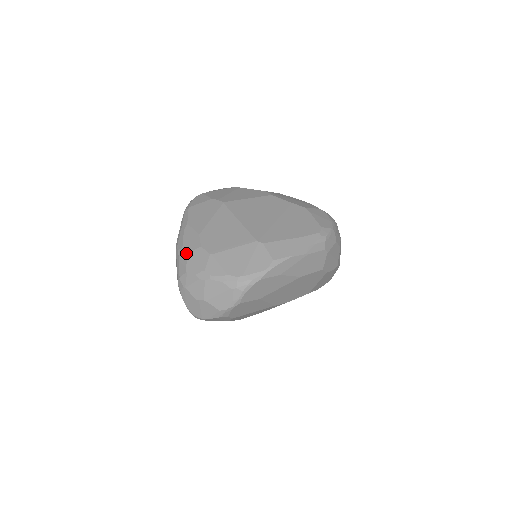
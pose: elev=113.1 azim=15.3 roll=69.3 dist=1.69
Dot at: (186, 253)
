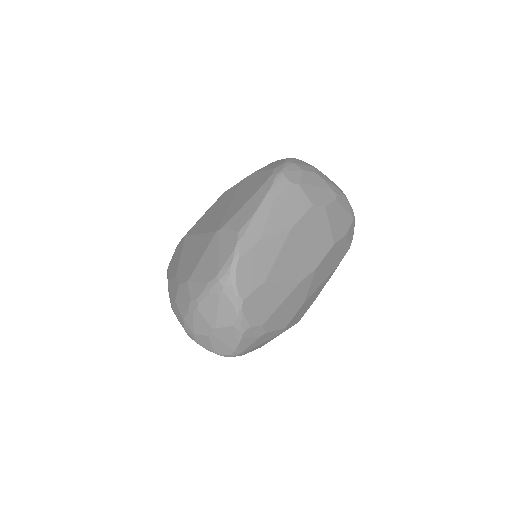
Dot at: (174, 303)
